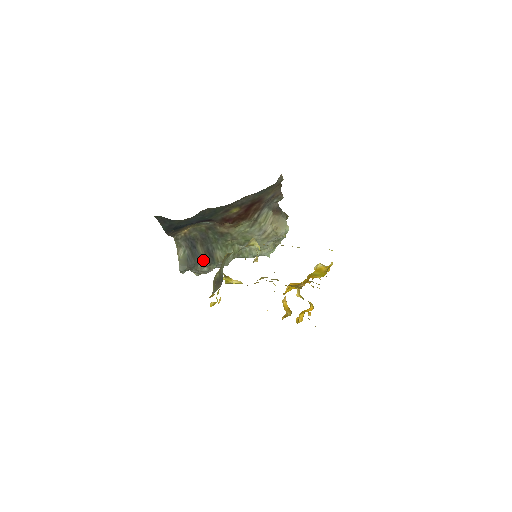
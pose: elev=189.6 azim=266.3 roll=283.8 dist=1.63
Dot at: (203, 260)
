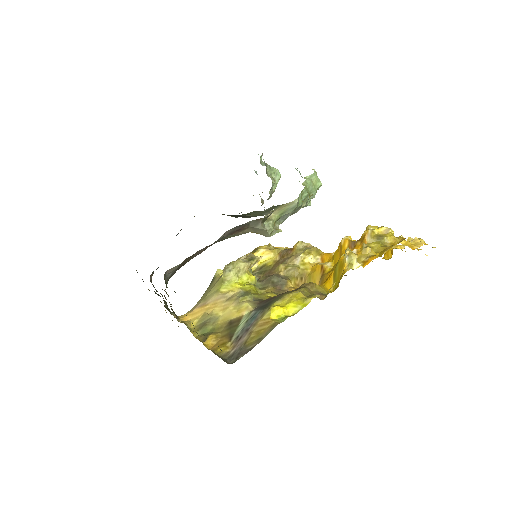
Dot at: occluded
